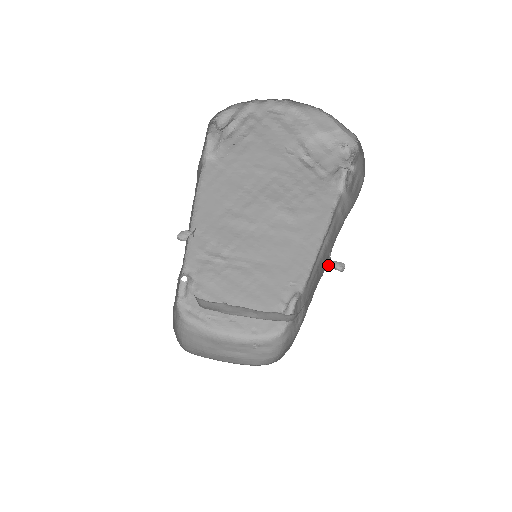
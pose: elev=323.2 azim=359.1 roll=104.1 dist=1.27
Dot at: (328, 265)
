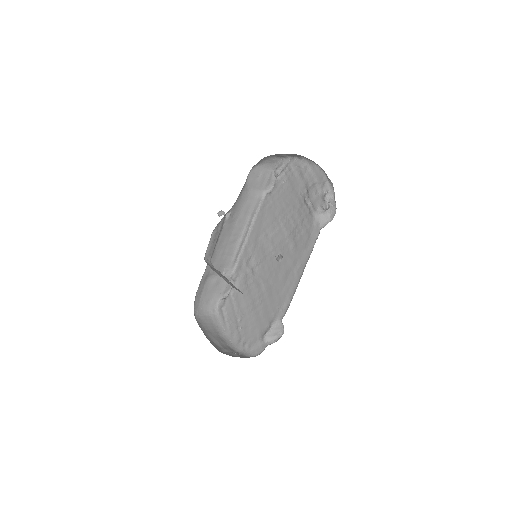
Dot at: (277, 258)
